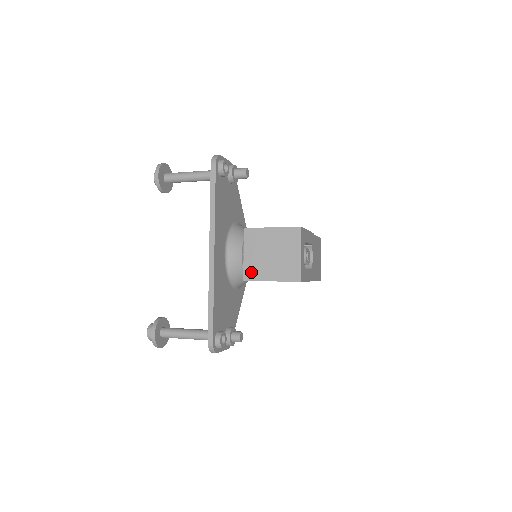
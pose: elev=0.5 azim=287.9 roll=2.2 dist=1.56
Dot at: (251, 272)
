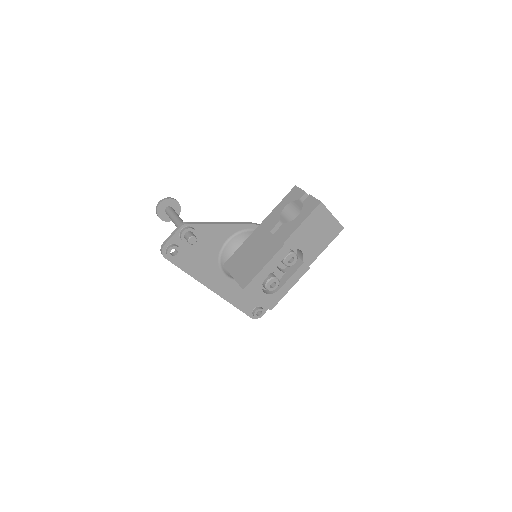
Dot at: occluded
